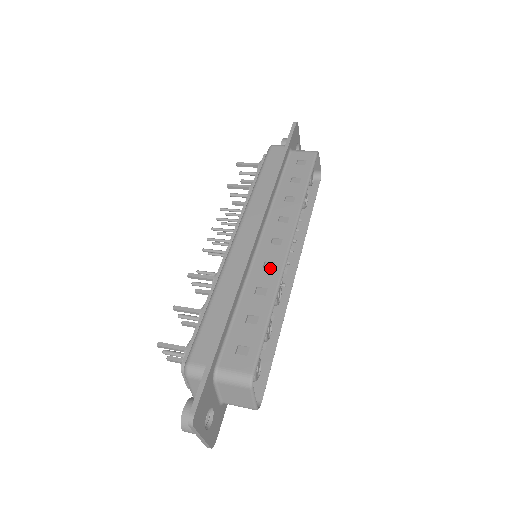
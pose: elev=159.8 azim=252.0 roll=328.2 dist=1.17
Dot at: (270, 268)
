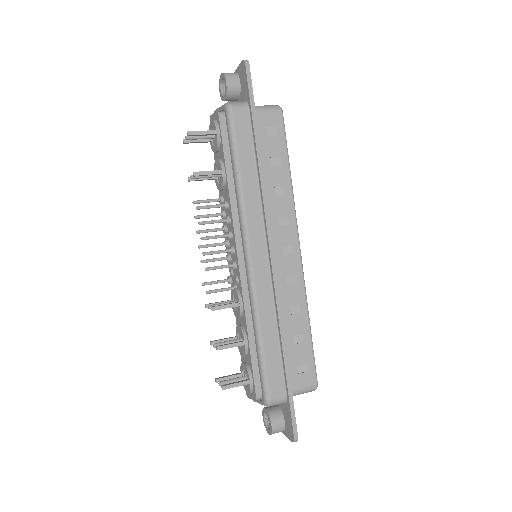
Dot at: (293, 283)
